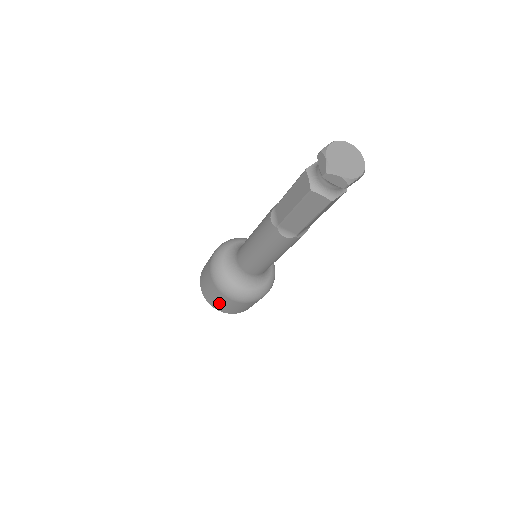
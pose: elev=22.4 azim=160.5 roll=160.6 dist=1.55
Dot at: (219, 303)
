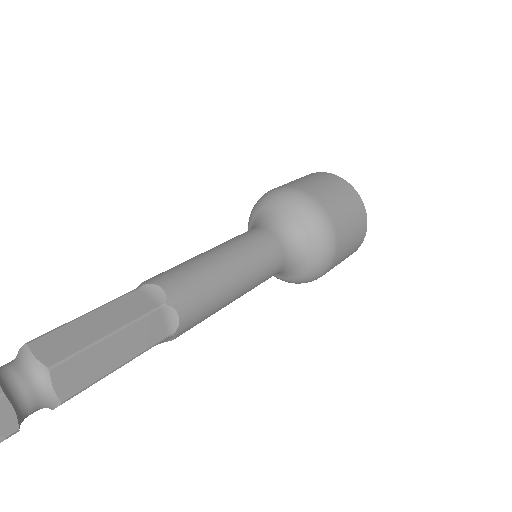
Dot at: occluded
